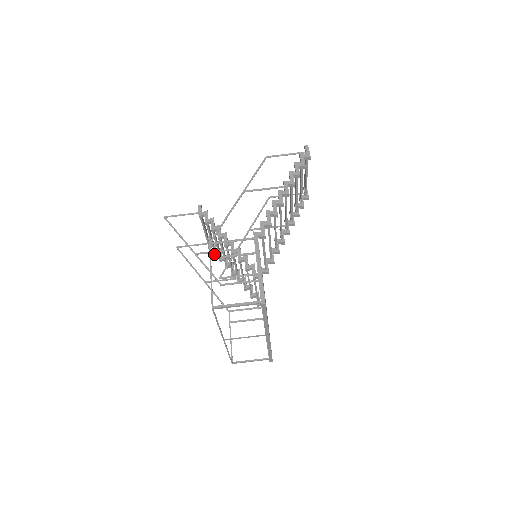
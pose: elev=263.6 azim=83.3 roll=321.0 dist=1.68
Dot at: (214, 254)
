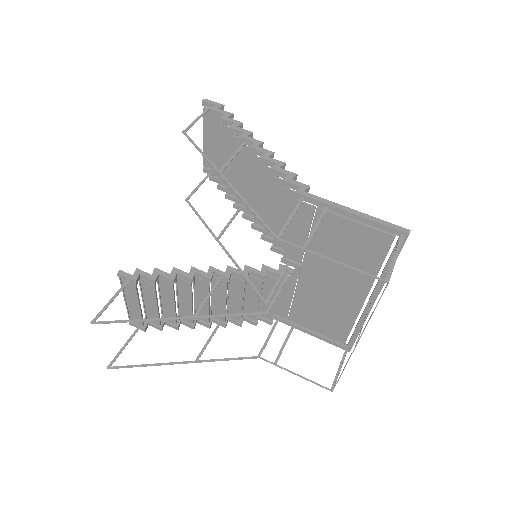
Dot at: (161, 329)
